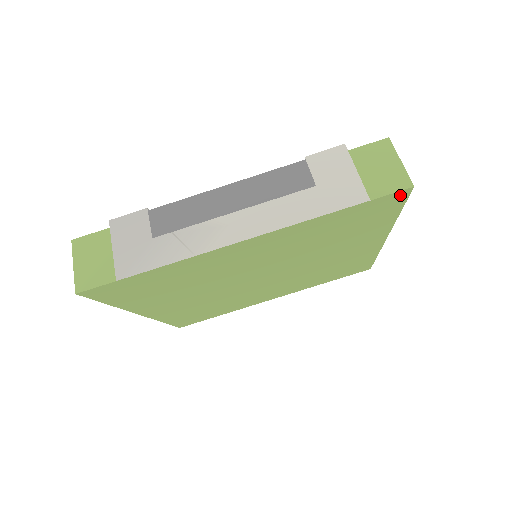
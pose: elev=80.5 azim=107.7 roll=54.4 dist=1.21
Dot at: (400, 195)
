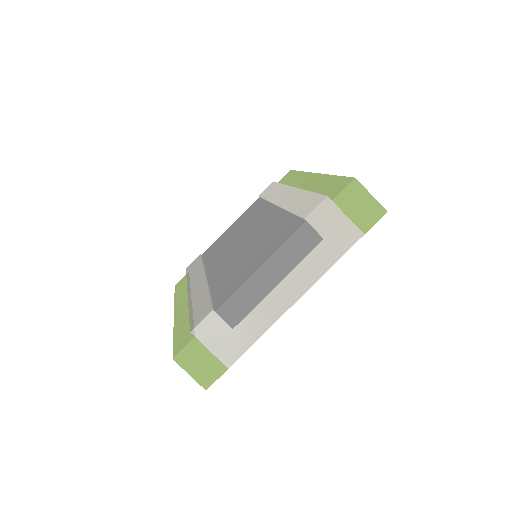
Dot at: occluded
